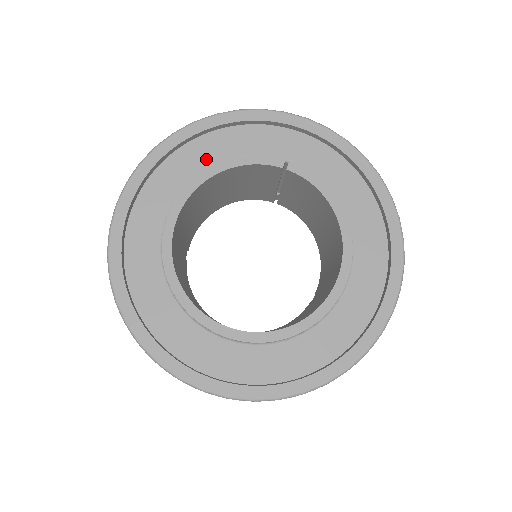
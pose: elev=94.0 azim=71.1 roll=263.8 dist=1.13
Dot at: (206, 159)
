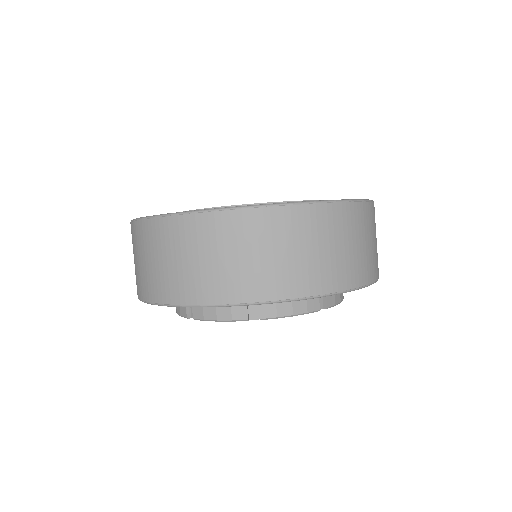
Dot at: occluded
